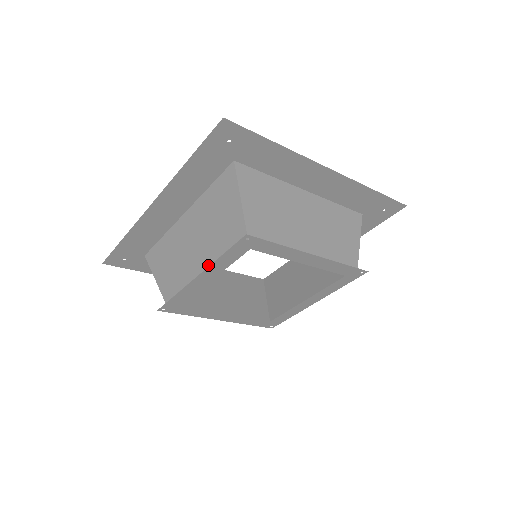
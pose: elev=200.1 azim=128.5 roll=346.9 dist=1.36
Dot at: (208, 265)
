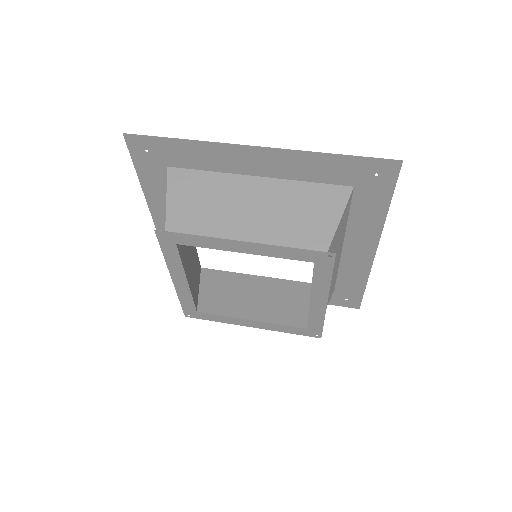
Dot at: (259, 240)
